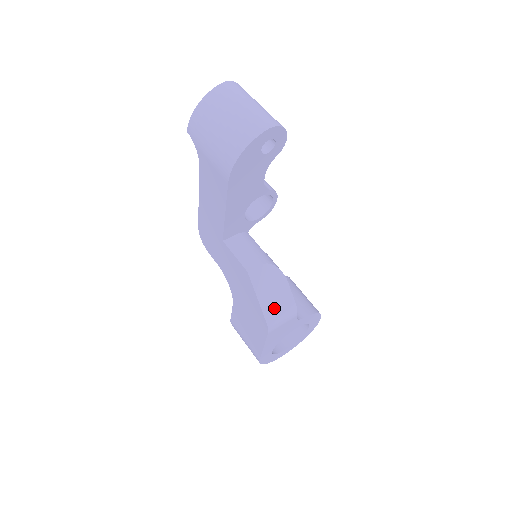
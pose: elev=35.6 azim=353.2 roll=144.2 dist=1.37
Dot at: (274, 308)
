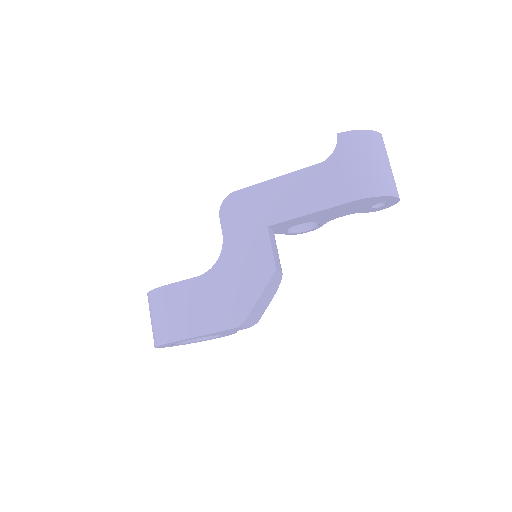
Dot at: (256, 311)
